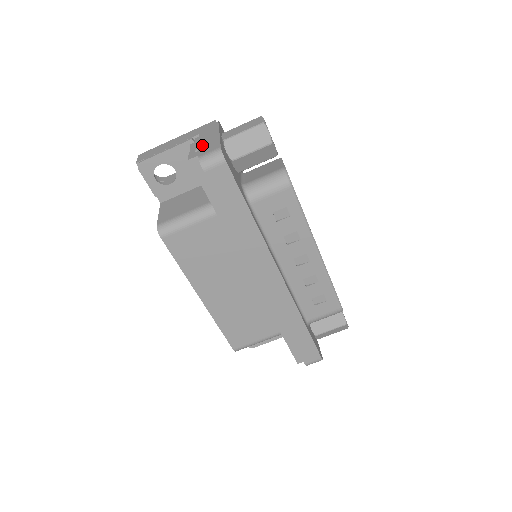
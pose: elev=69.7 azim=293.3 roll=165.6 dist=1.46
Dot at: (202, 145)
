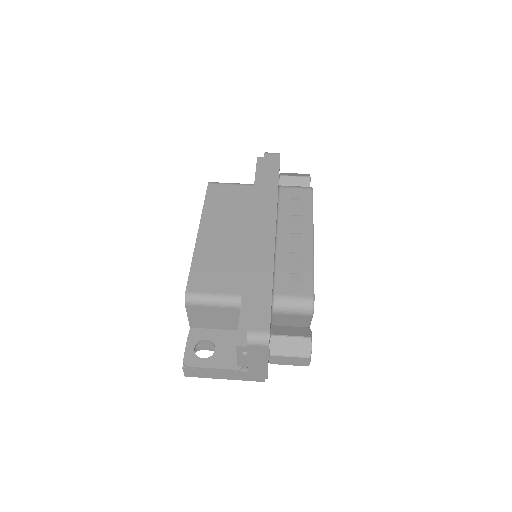
Dot at: occluded
